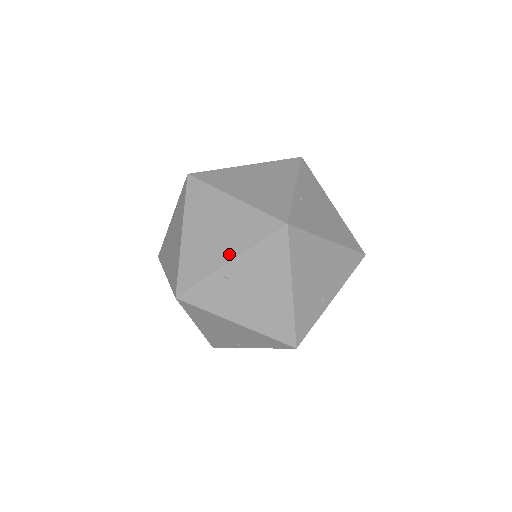
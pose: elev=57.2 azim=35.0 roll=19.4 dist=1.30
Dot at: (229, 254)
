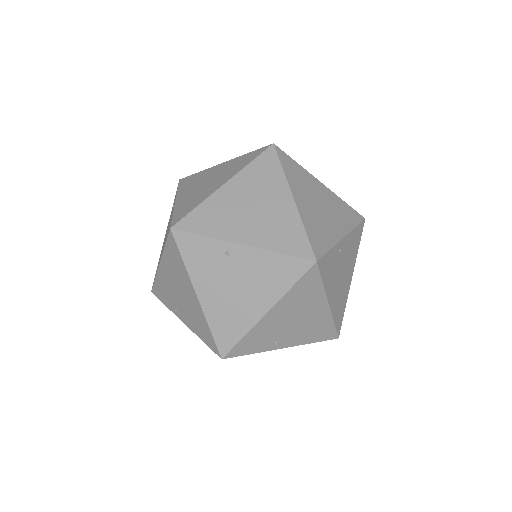
Dot at: (341, 230)
